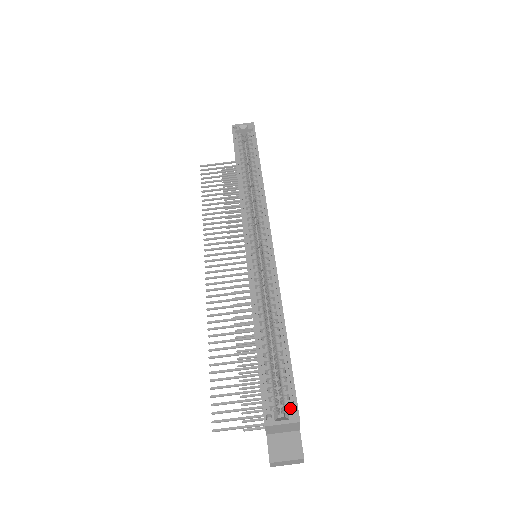
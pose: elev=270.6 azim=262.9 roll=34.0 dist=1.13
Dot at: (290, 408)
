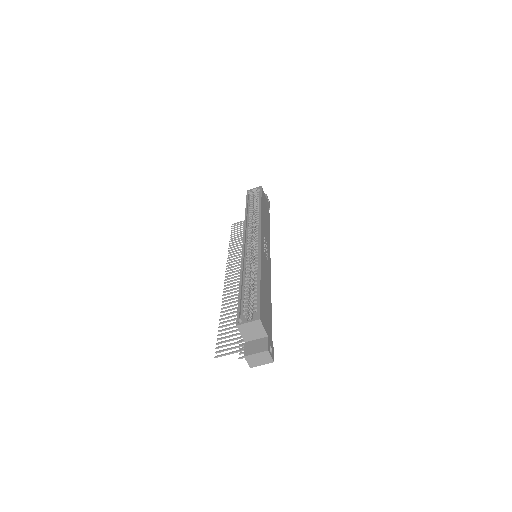
Dot at: (255, 314)
